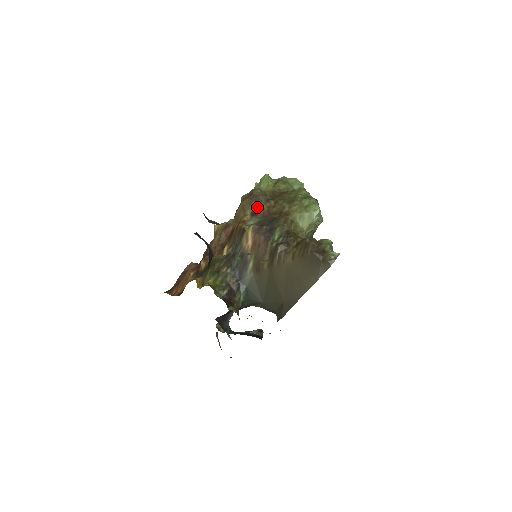
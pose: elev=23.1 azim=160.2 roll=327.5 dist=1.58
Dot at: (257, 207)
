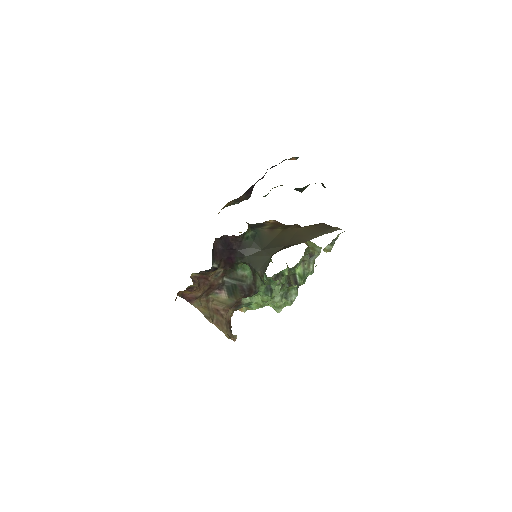
Dot at: occluded
